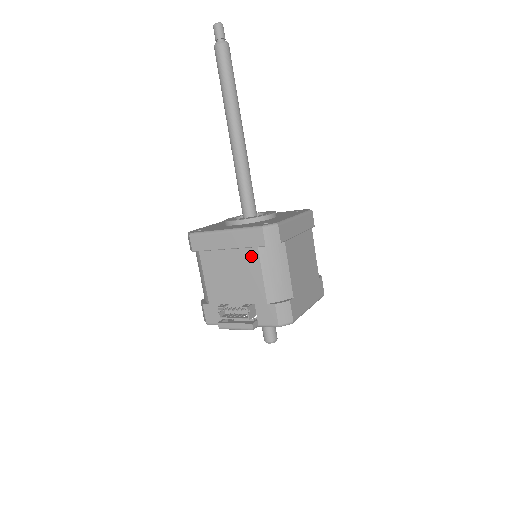
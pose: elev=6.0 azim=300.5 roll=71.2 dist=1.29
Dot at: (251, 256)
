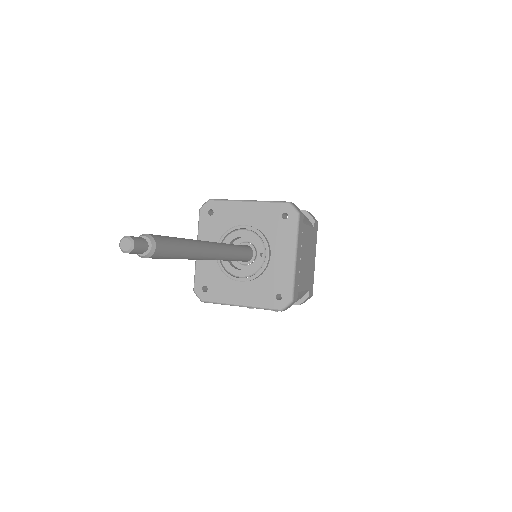
Dot at: occluded
